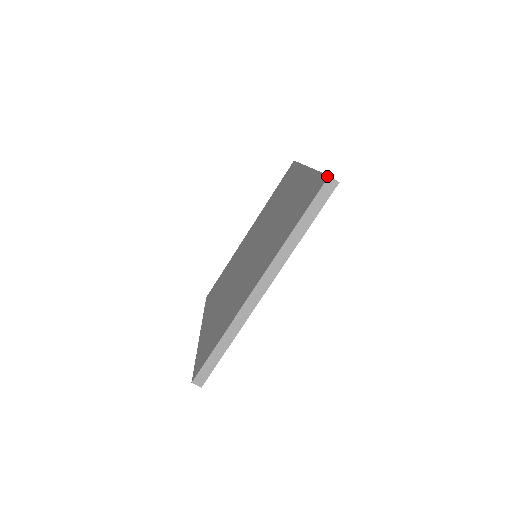
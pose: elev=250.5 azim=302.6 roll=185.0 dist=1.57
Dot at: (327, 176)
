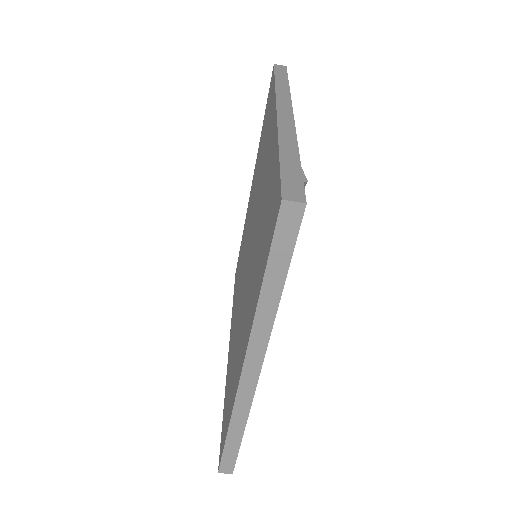
Dot at: (280, 197)
